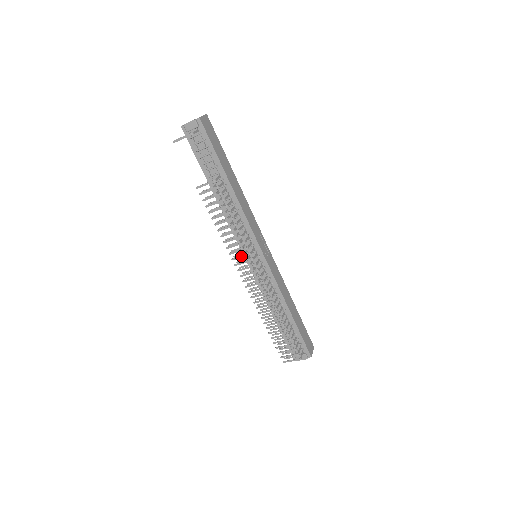
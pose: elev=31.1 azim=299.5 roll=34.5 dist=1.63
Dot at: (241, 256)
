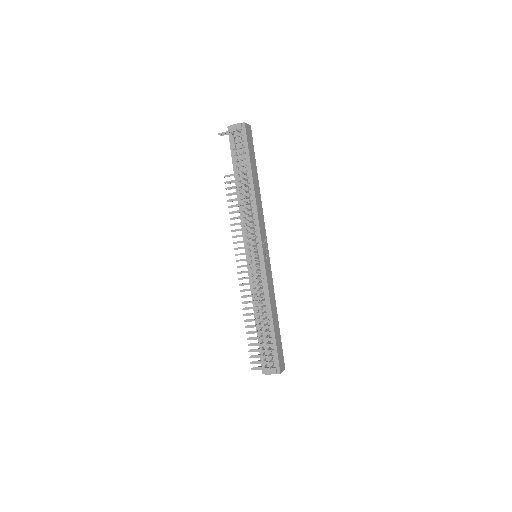
Dot at: (243, 247)
